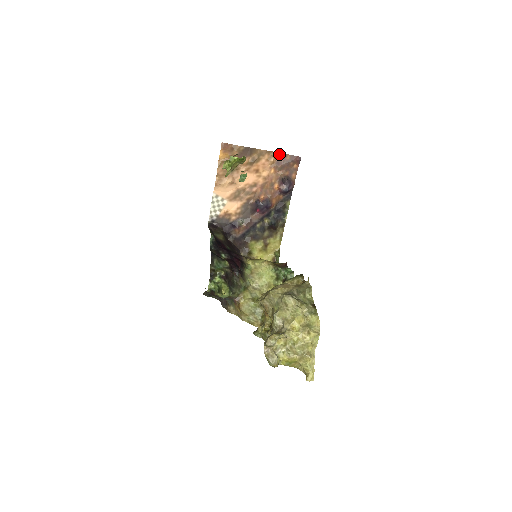
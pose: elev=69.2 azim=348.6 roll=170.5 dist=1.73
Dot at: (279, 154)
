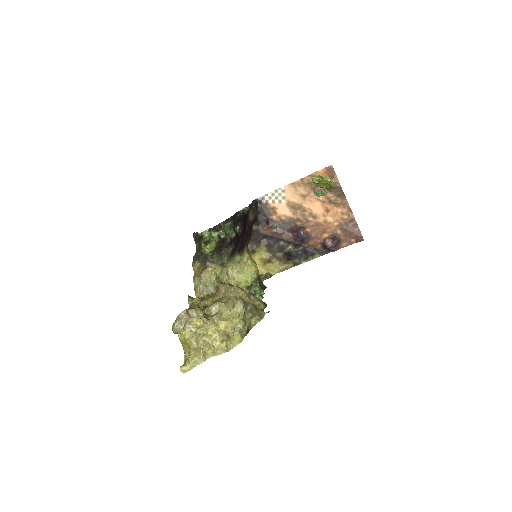
Dot at: (354, 220)
